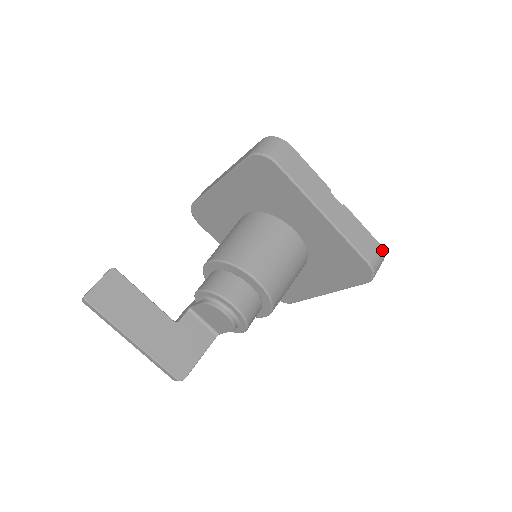
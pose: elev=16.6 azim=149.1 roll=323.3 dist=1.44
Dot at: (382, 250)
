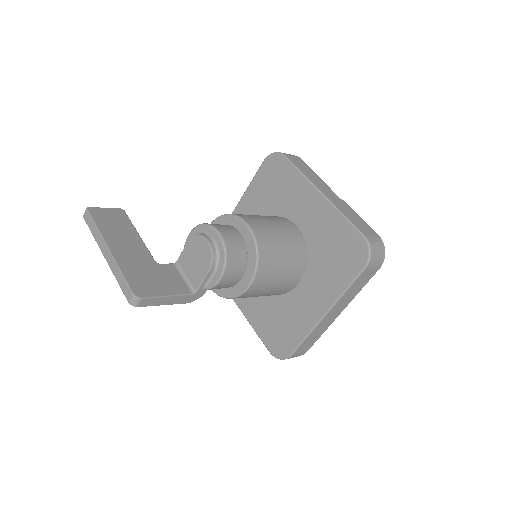
Dot at: (381, 240)
